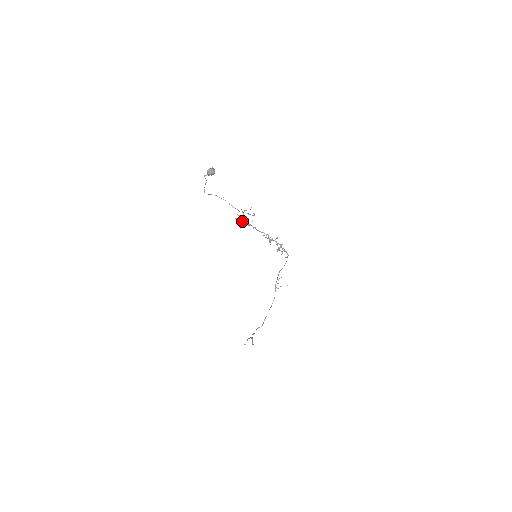
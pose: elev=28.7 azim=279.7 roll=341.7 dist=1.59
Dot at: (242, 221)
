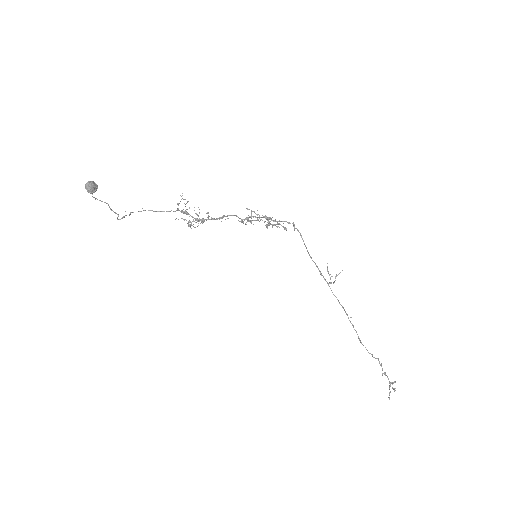
Dot at: occluded
